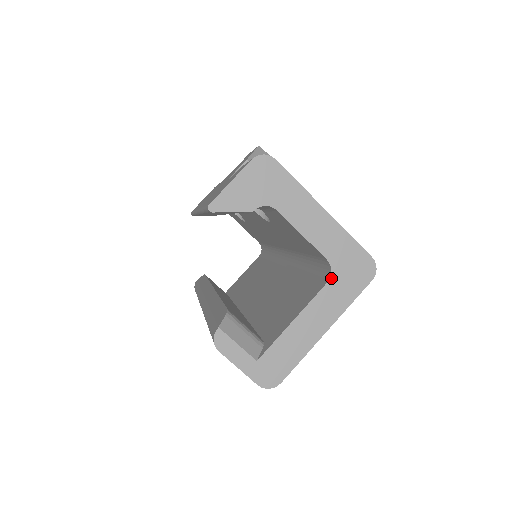
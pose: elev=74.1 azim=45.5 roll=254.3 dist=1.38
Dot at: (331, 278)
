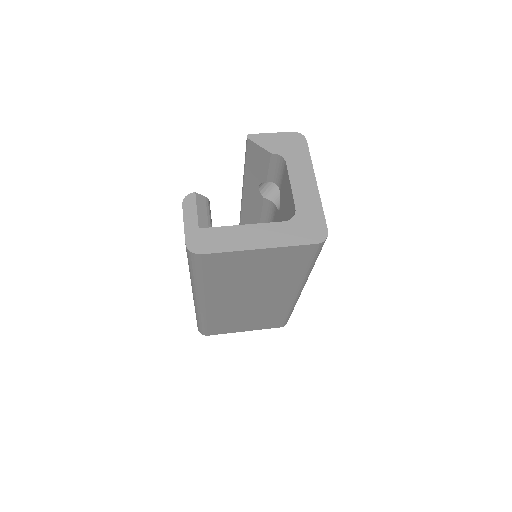
Dot at: (290, 221)
